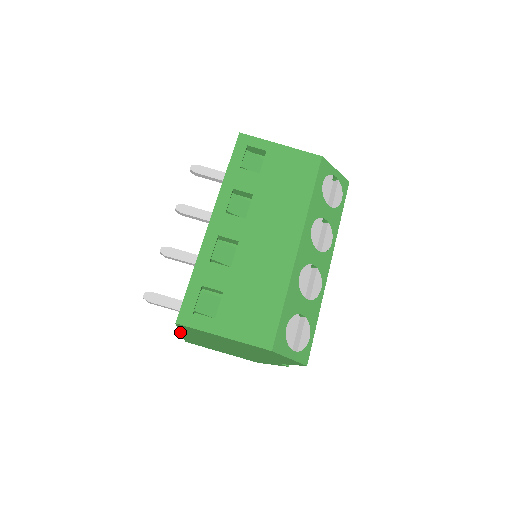
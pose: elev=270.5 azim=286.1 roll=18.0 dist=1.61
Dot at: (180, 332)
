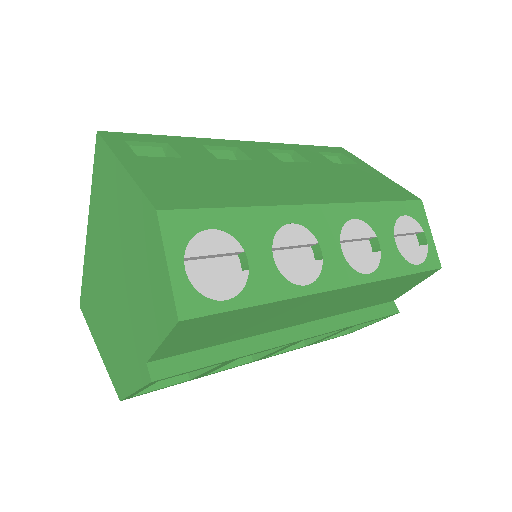
Dot at: (89, 215)
